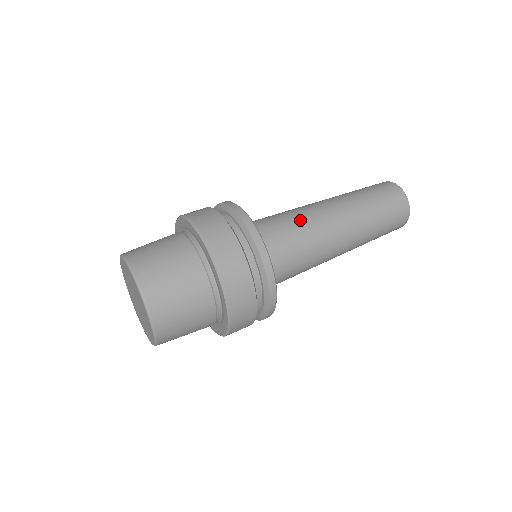
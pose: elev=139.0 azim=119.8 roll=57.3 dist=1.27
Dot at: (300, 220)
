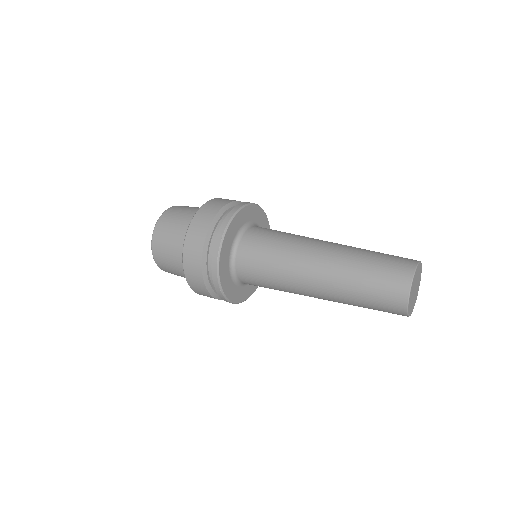
Dot at: occluded
